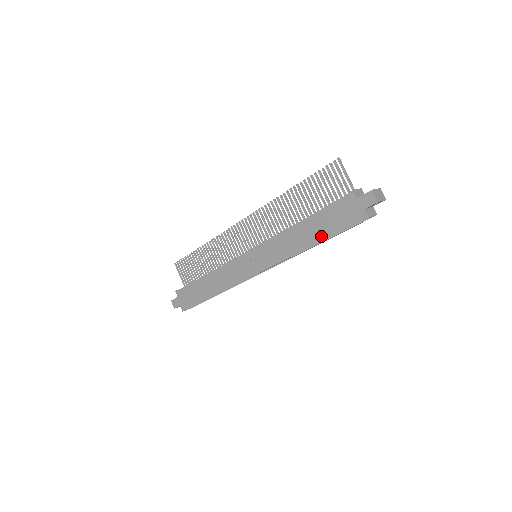
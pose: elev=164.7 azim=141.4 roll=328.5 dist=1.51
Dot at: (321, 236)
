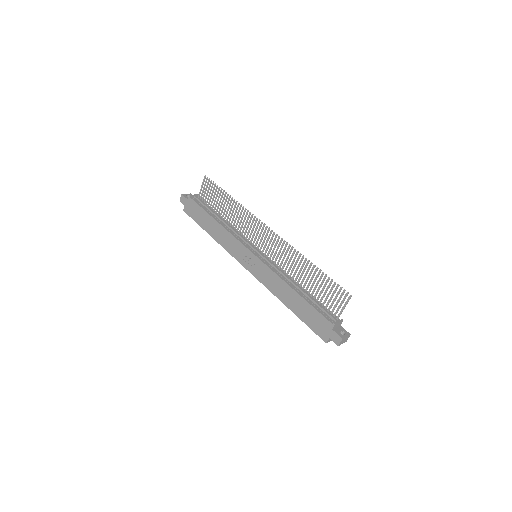
Dot at: (296, 311)
